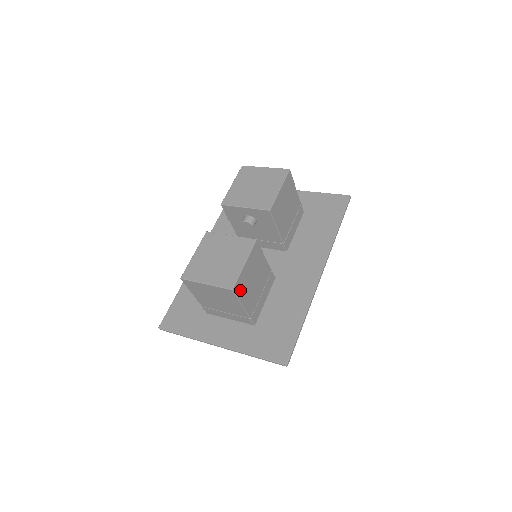
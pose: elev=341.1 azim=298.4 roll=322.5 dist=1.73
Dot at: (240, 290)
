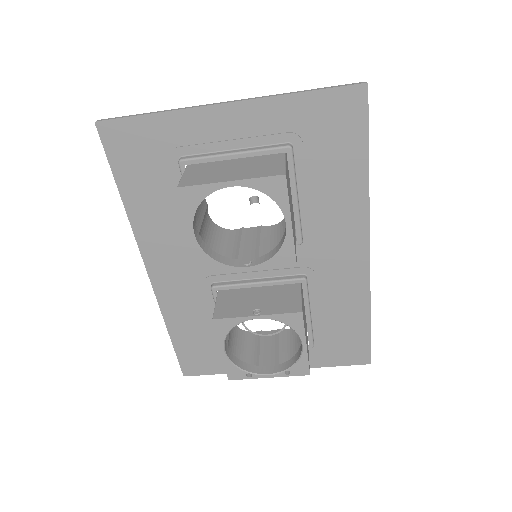
Dot at: occluded
